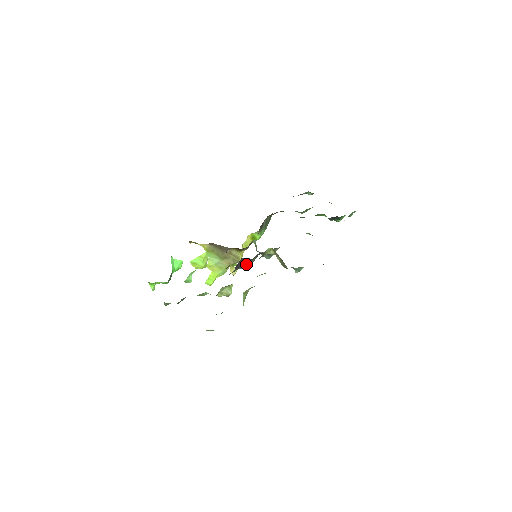
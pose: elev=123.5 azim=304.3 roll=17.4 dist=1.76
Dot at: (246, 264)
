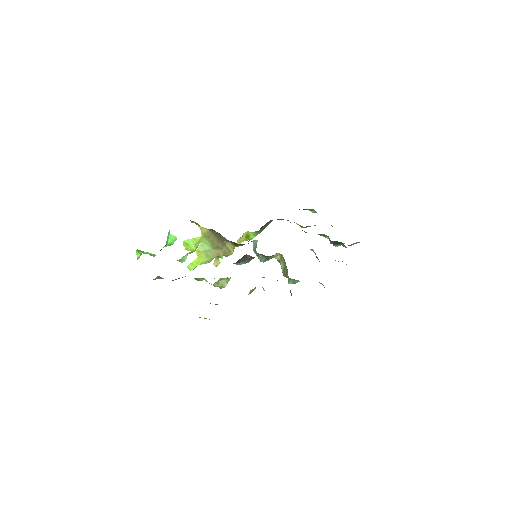
Dot at: (244, 261)
